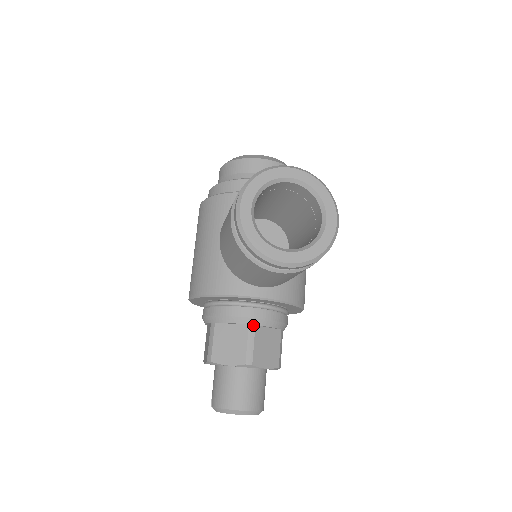
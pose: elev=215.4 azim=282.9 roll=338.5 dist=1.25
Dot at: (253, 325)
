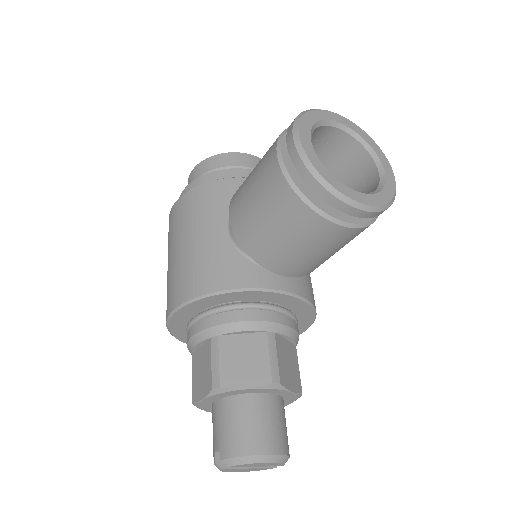
Dot at: (272, 332)
